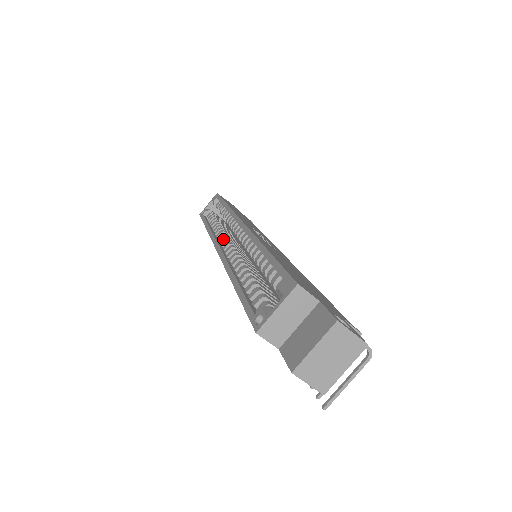
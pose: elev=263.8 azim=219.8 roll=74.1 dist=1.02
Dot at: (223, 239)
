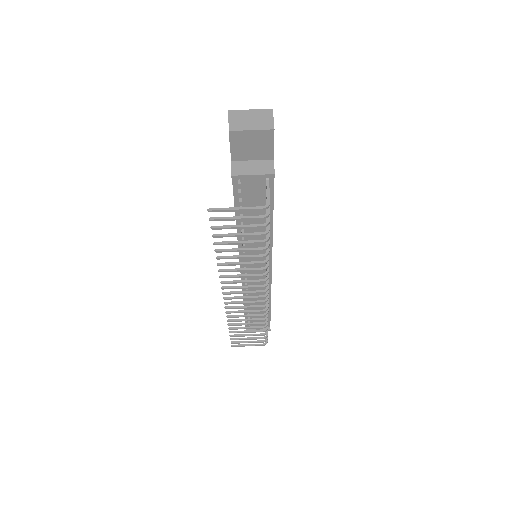
Dot at: occluded
